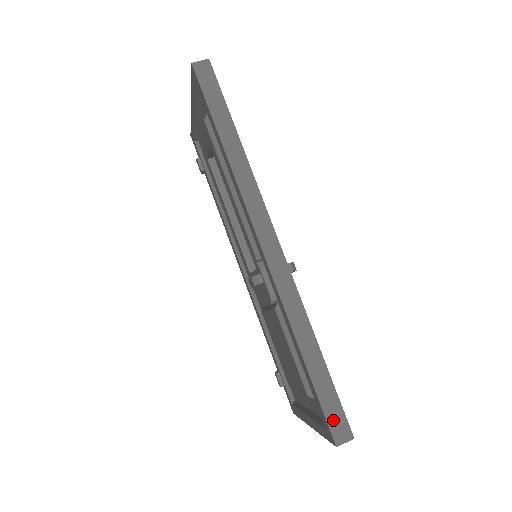
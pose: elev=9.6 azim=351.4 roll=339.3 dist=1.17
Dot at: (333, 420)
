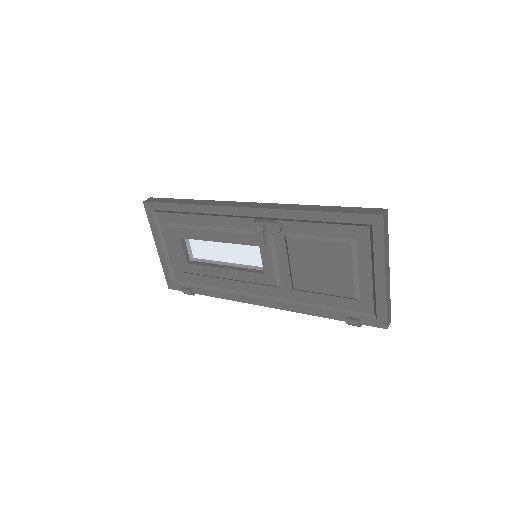
Dot at: (366, 212)
